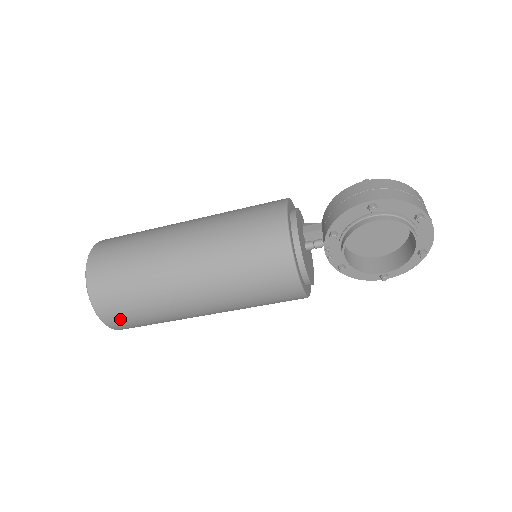
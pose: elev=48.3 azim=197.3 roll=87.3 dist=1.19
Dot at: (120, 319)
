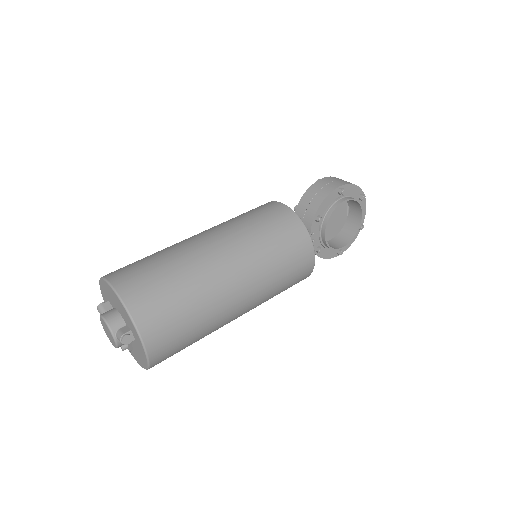
Dot at: (167, 344)
